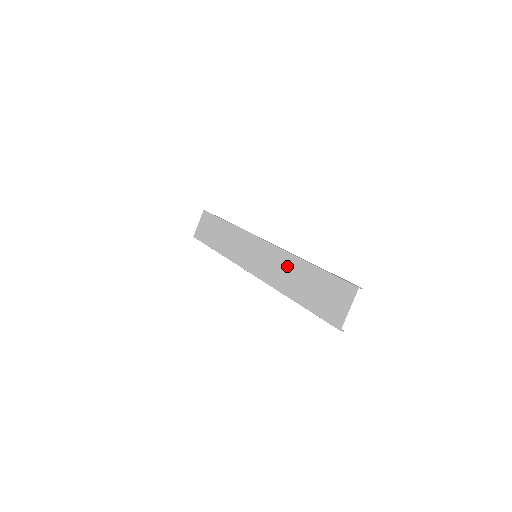
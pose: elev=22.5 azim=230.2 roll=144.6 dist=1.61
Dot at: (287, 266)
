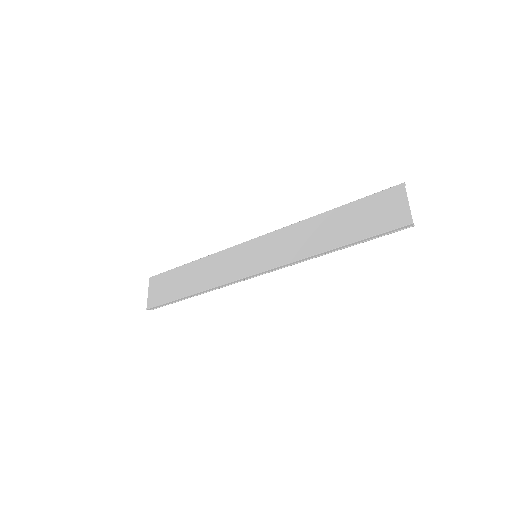
Dot at: (305, 231)
